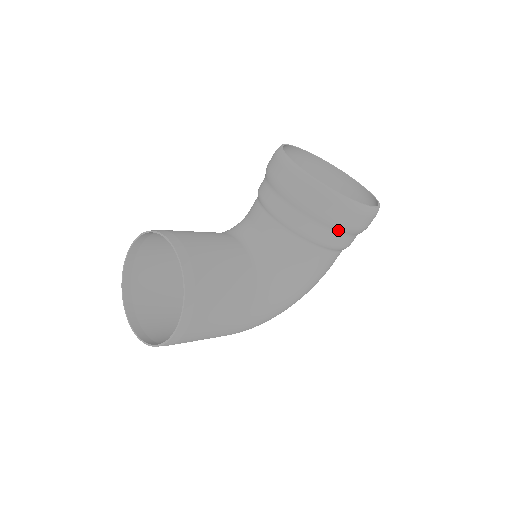
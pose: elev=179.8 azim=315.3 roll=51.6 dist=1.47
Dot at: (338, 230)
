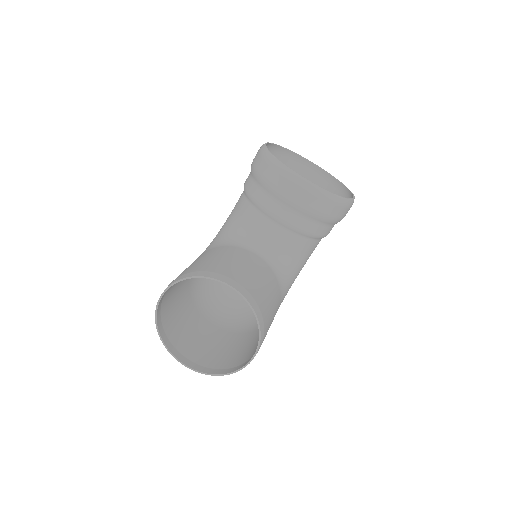
Dot at: (334, 224)
